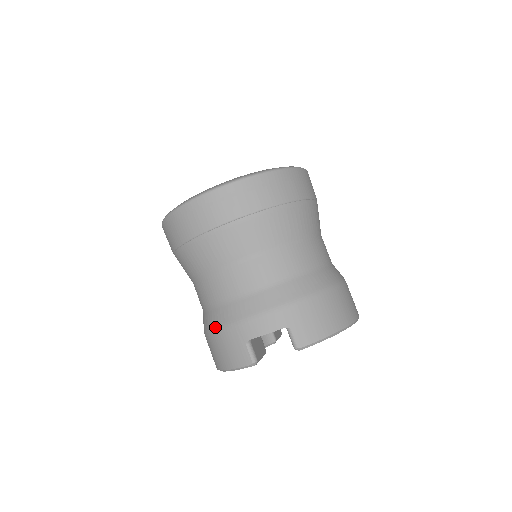
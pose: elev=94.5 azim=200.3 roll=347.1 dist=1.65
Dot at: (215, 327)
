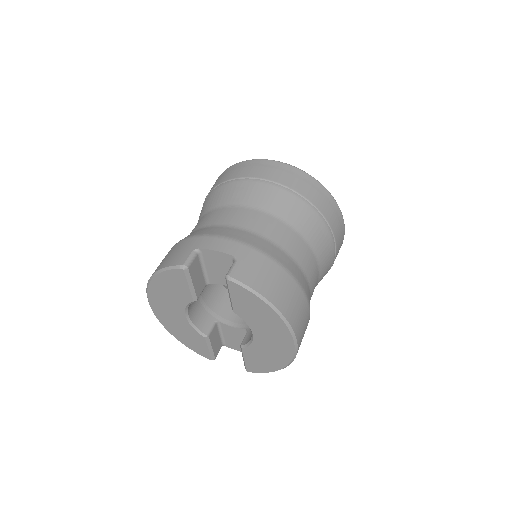
Dot at: (182, 239)
